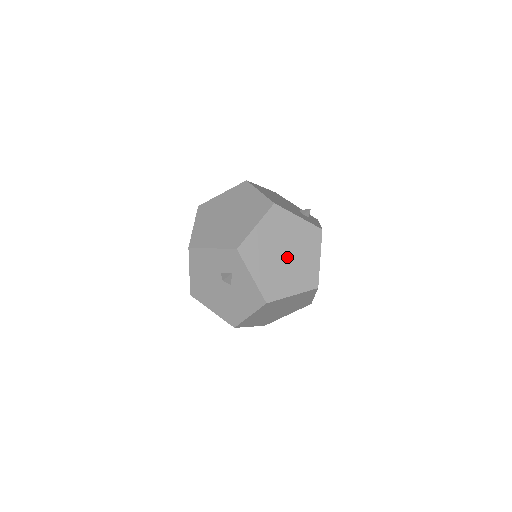
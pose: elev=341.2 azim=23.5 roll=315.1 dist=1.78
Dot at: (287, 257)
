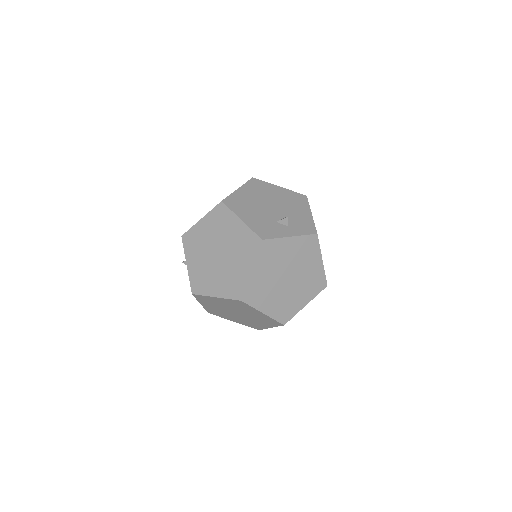
Dot at: (220, 257)
